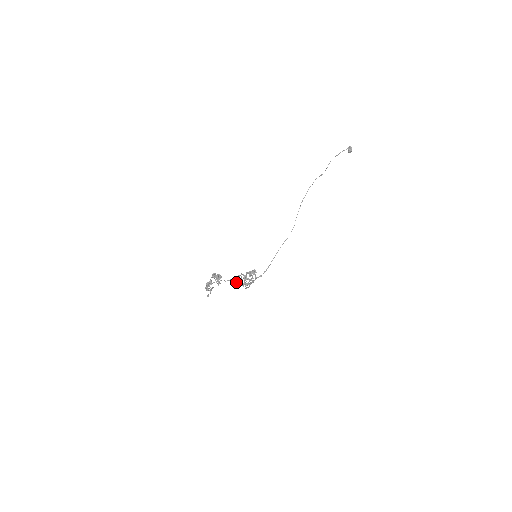
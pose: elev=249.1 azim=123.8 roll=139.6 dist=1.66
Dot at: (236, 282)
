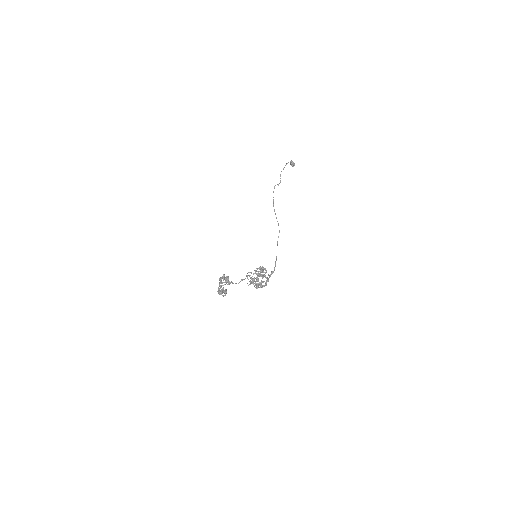
Dot at: (248, 279)
